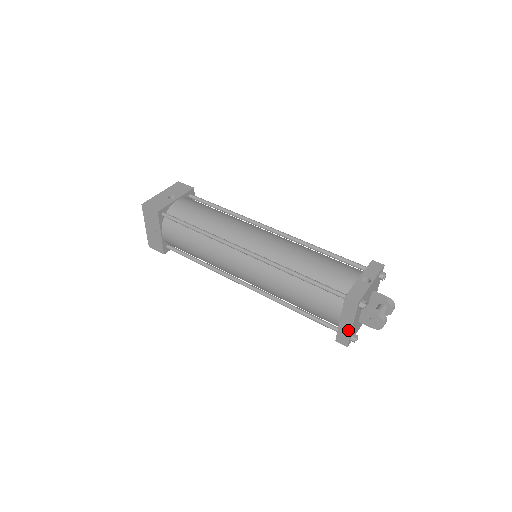
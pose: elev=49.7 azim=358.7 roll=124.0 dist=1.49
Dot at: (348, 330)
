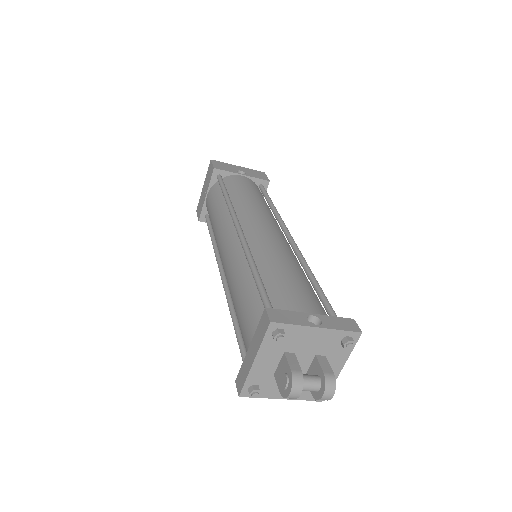
Dot at: (249, 367)
